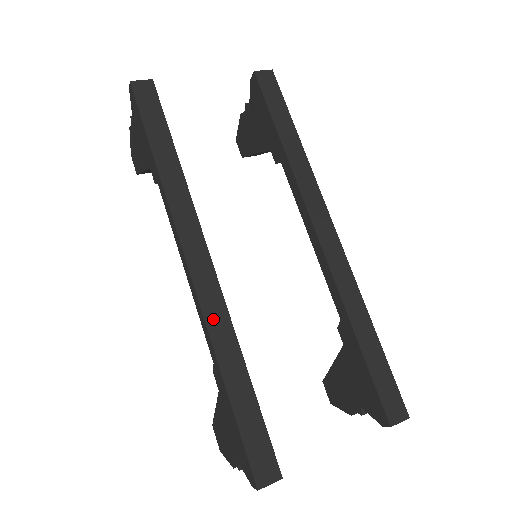
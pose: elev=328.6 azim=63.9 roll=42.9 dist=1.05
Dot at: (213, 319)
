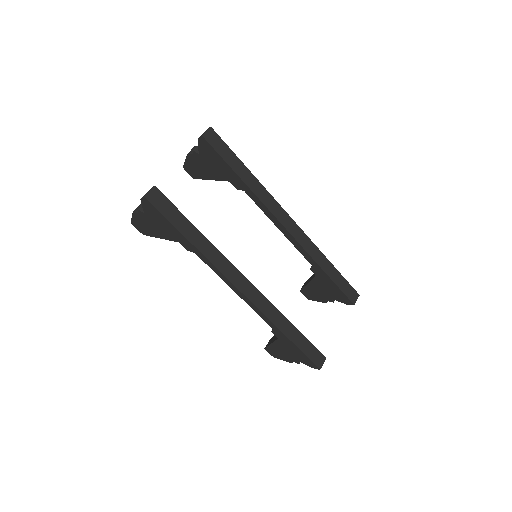
Dot at: (267, 311)
